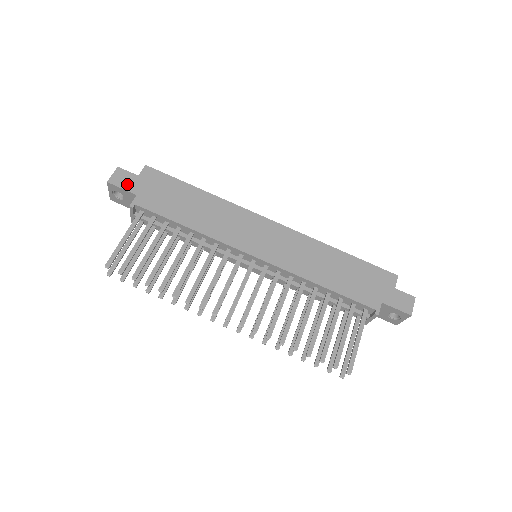
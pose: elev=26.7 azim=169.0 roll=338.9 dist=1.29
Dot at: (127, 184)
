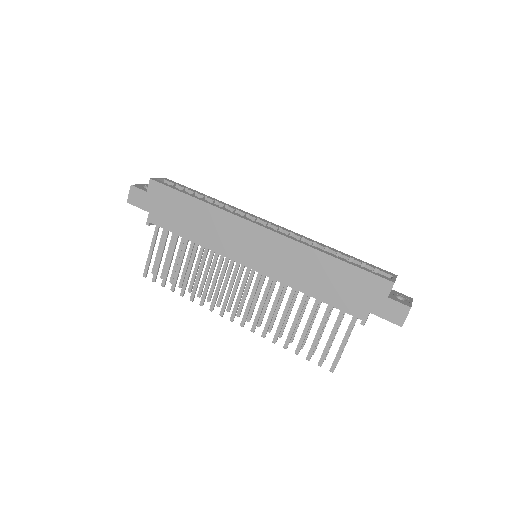
Dot at: (140, 202)
